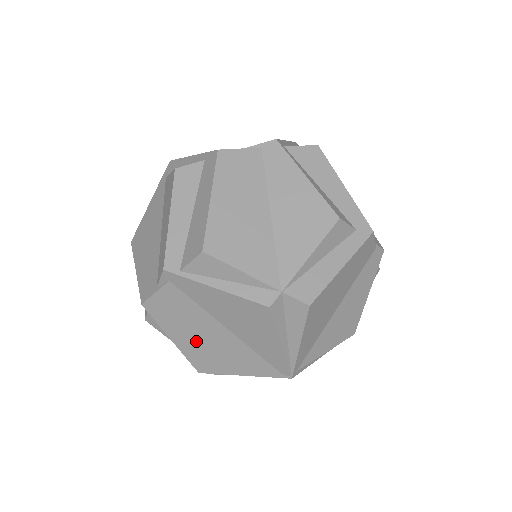
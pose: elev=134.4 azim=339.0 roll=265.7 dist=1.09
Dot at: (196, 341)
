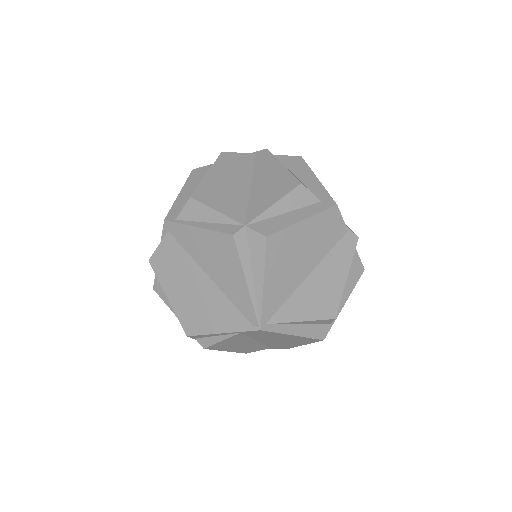
Dot at: (185, 295)
